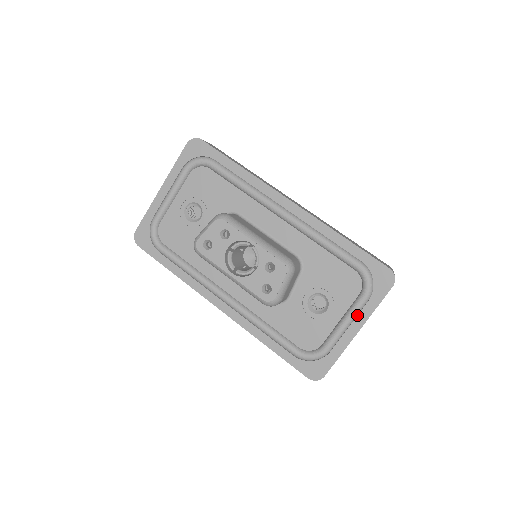
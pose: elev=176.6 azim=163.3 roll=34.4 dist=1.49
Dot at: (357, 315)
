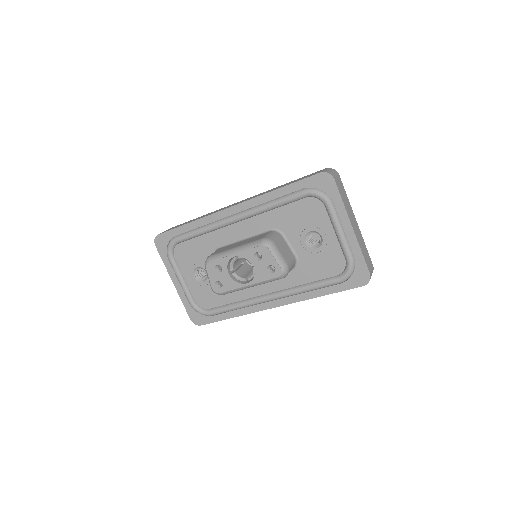
Dot at: (339, 219)
